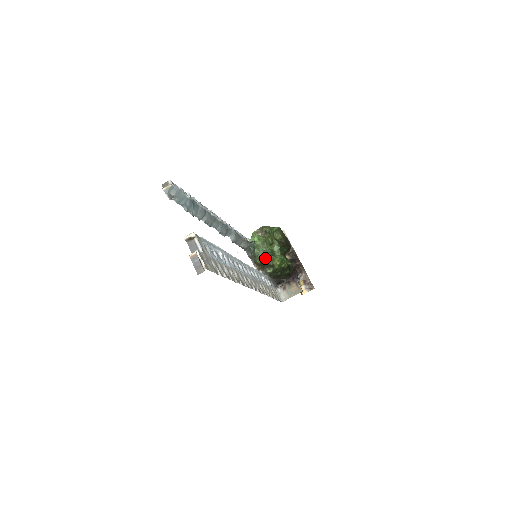
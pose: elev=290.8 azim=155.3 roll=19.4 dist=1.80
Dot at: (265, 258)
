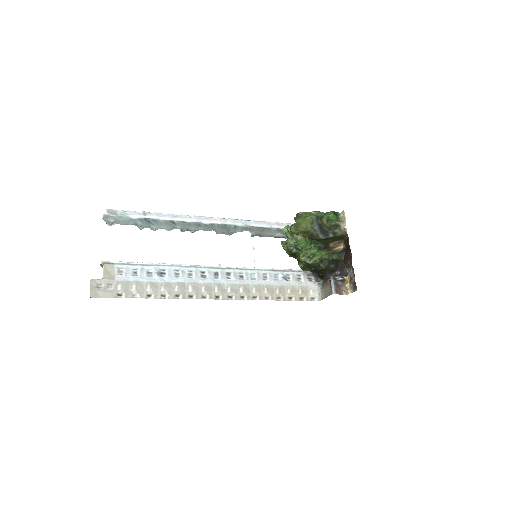
Dot at: (291, 252)
